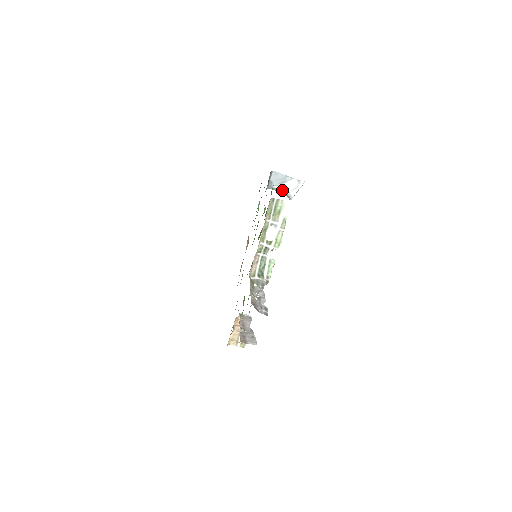
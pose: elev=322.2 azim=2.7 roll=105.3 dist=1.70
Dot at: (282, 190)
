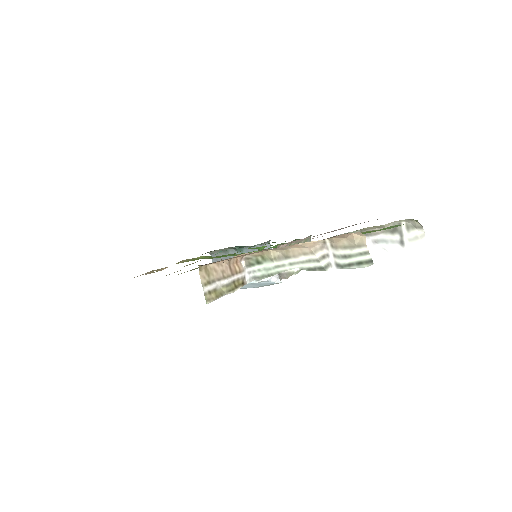
Dot at: occluded
